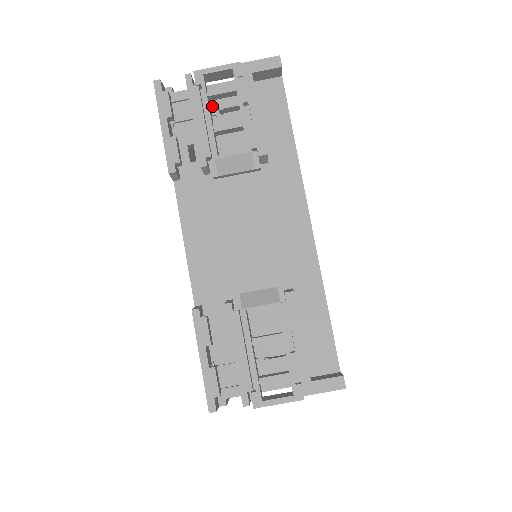
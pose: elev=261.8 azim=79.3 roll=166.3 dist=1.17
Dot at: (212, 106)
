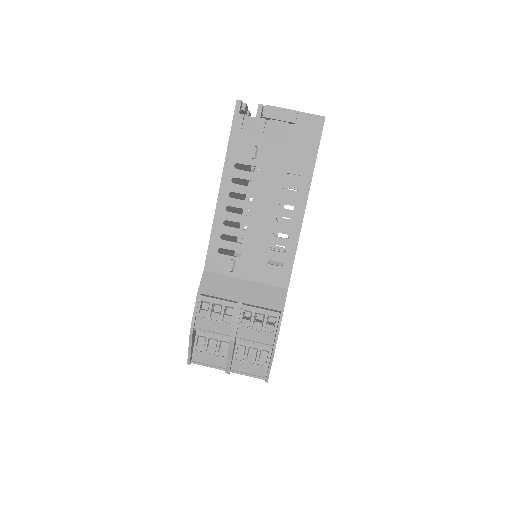
Dot at: occluded
